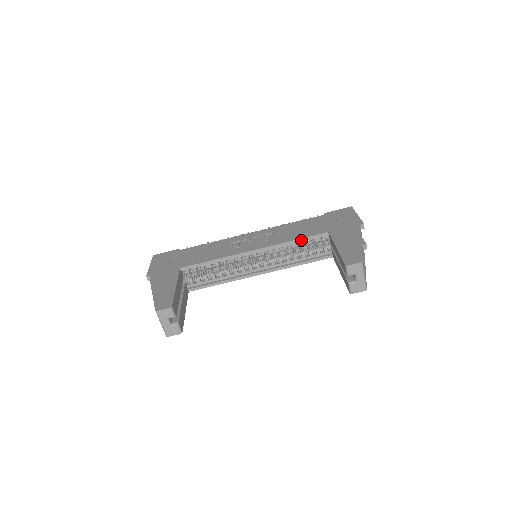
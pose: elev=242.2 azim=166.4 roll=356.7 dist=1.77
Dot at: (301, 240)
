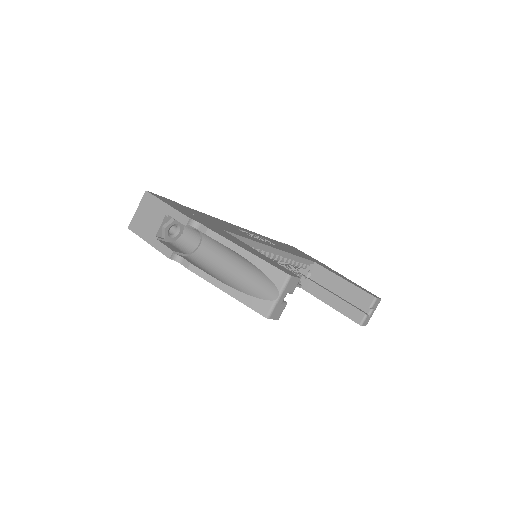
Dot at: (301, 259)
